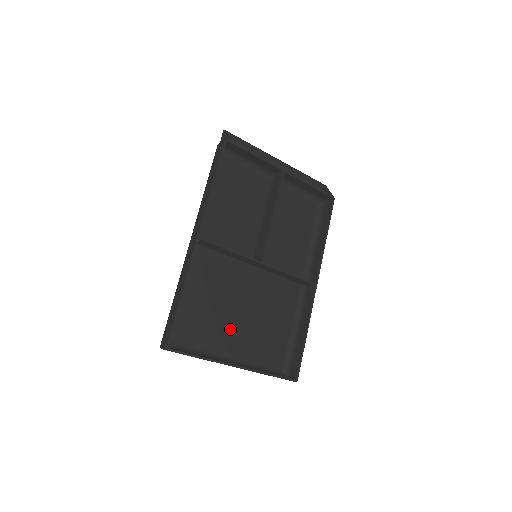
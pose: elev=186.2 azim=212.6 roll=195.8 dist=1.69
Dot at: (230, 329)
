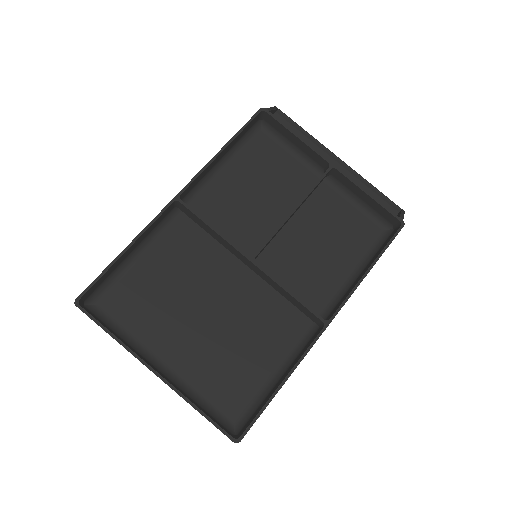
Dot at: (181, 329)
